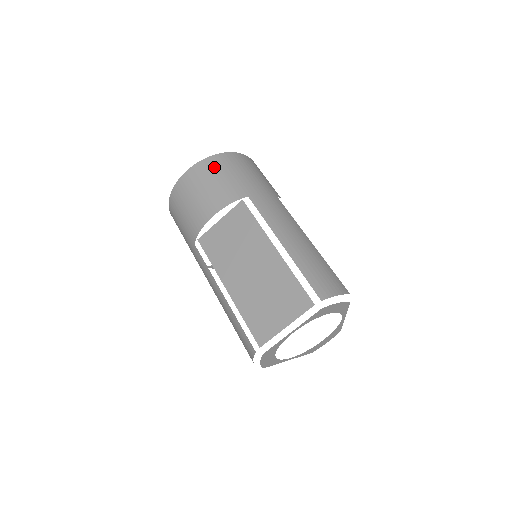
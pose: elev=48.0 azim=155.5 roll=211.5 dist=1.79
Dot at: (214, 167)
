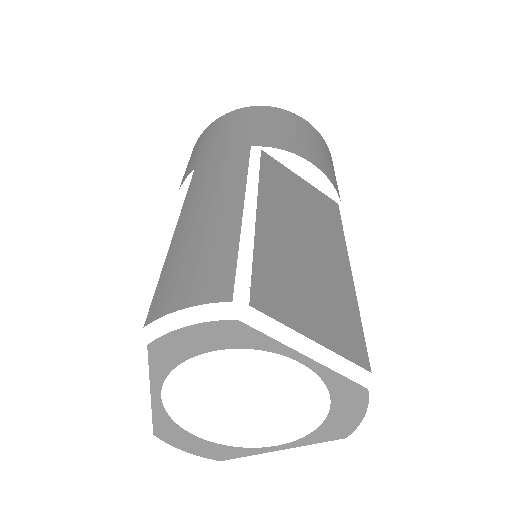
Dot at: (195, 147)
